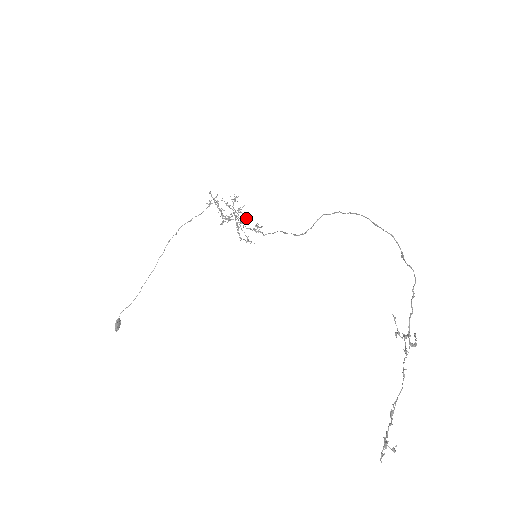
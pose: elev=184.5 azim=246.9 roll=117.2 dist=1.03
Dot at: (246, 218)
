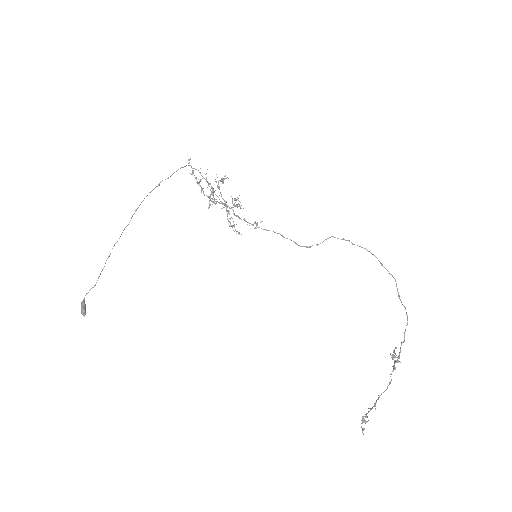
Dot at: (237, 206)
